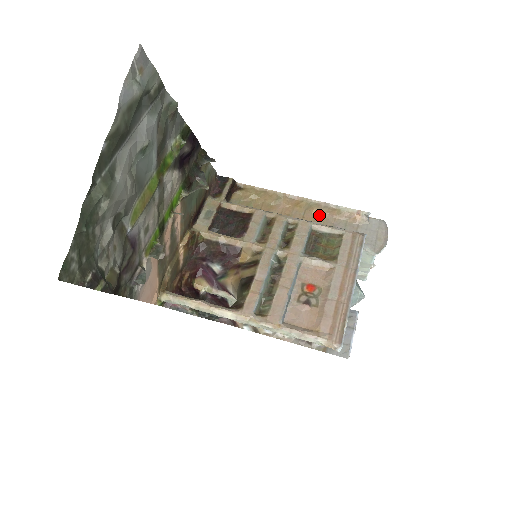
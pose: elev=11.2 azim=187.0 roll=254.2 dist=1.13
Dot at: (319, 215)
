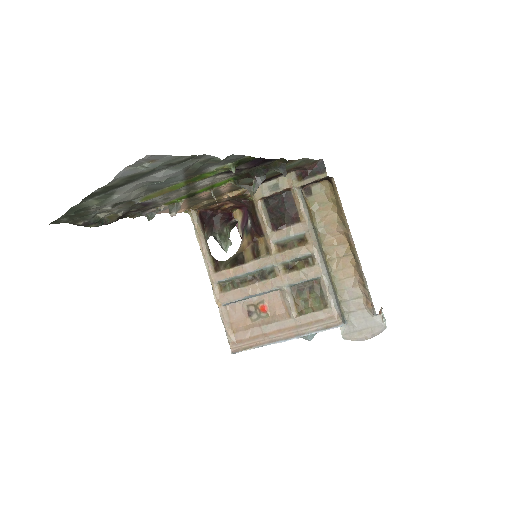
Dot at: (353, 269)
